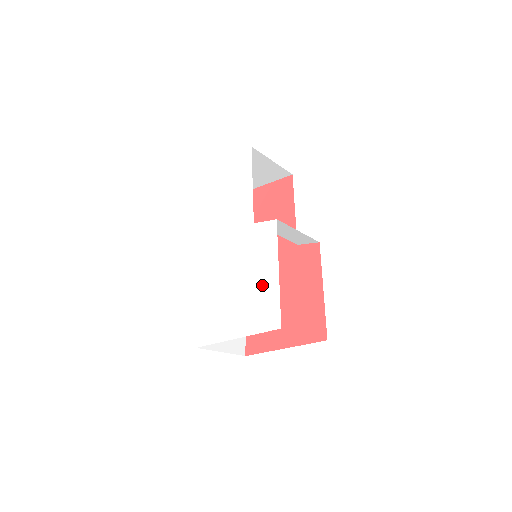
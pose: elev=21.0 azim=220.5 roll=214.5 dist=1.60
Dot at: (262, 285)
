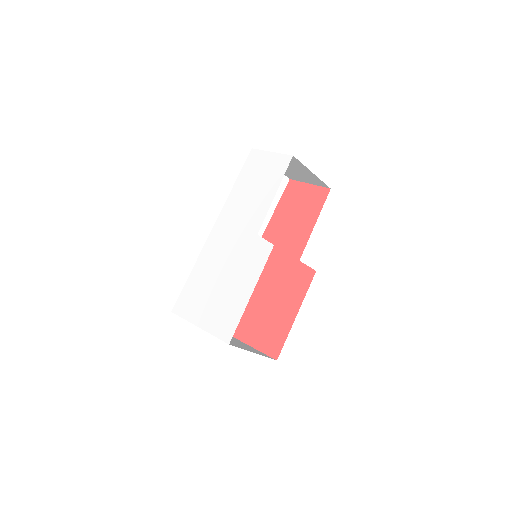
Dot at: (235, 296)
